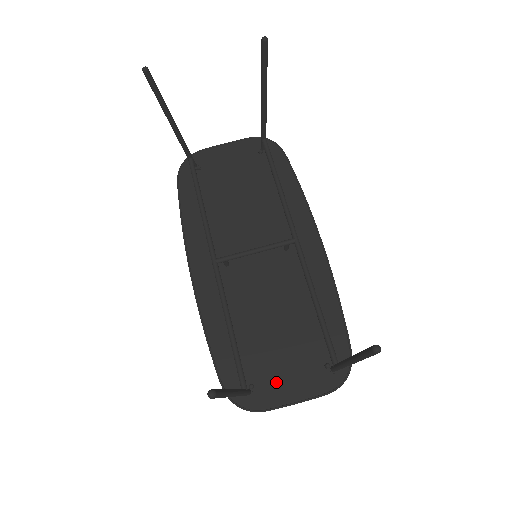
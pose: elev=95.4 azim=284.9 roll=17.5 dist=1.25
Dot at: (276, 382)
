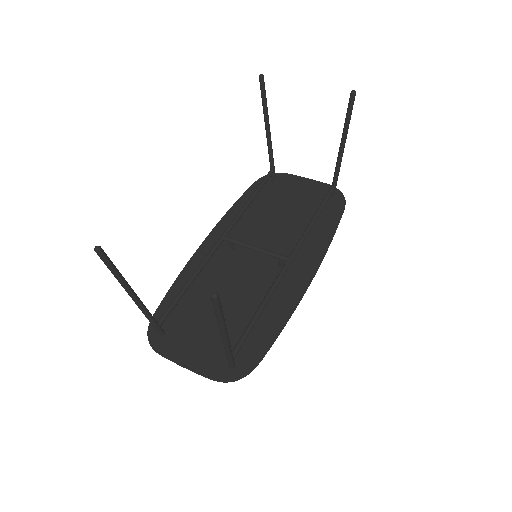
Dot at: (186, 343)
